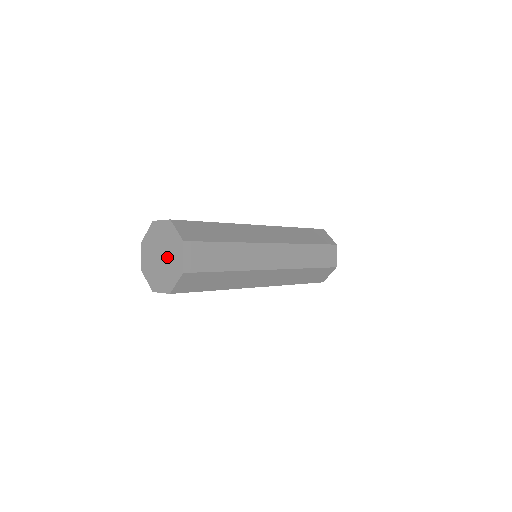
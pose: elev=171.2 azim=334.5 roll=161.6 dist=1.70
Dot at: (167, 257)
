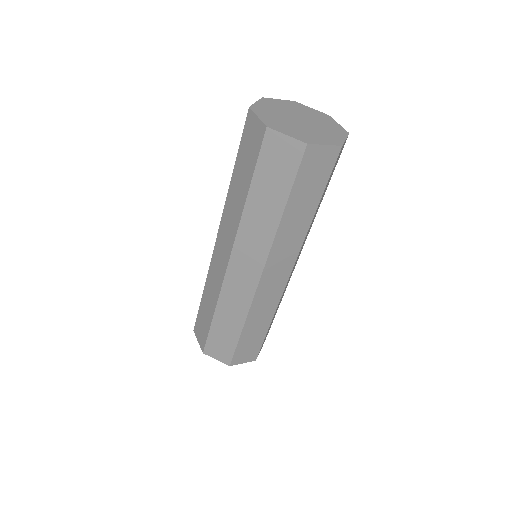
Dot at: (314, 126)
